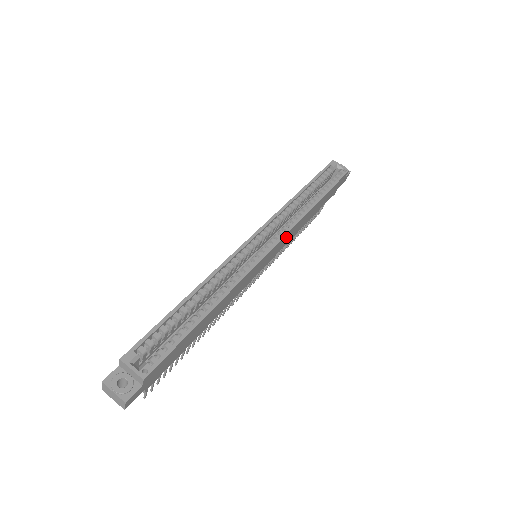
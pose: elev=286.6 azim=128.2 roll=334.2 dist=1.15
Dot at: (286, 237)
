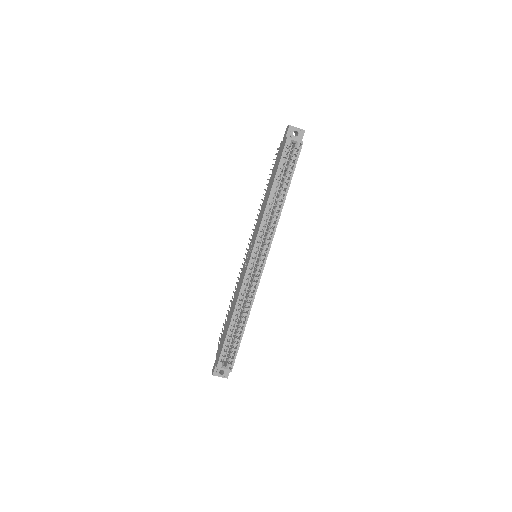
Dot at: occluded
